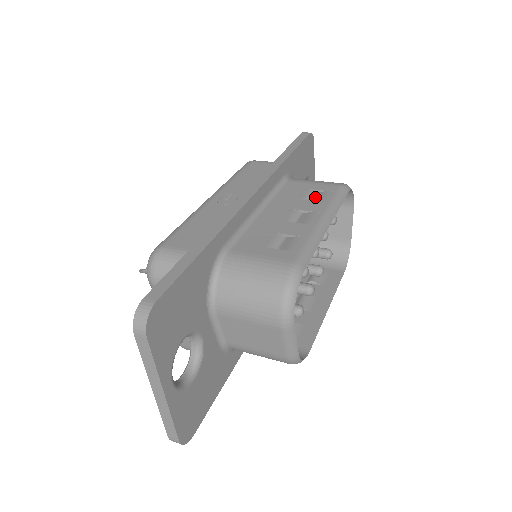
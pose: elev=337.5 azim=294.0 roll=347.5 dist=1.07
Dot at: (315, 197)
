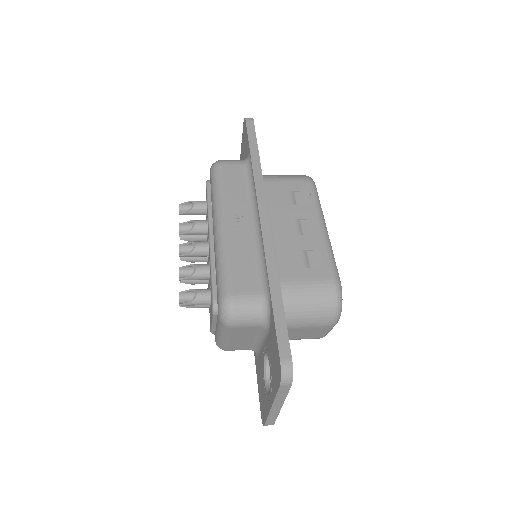
Dot at: (298, 199)
